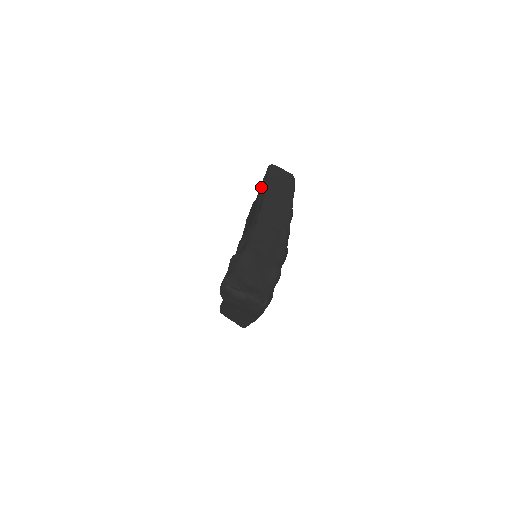
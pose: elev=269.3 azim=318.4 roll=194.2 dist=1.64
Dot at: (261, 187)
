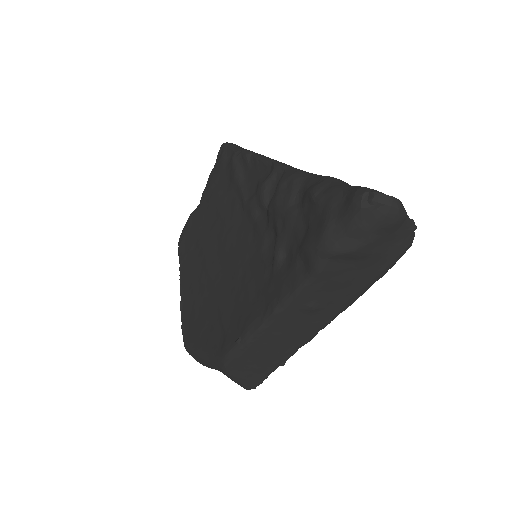
Dot at: (234, 160)
